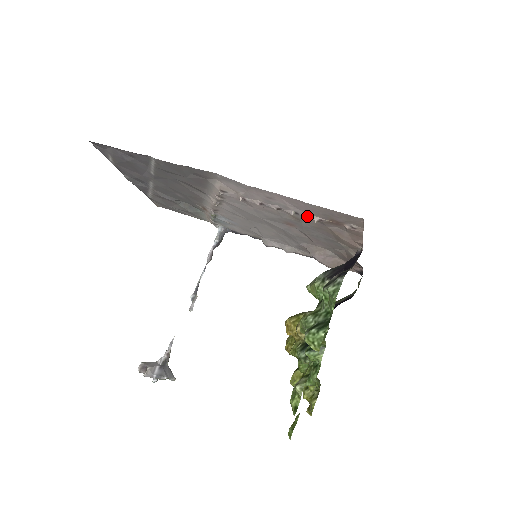
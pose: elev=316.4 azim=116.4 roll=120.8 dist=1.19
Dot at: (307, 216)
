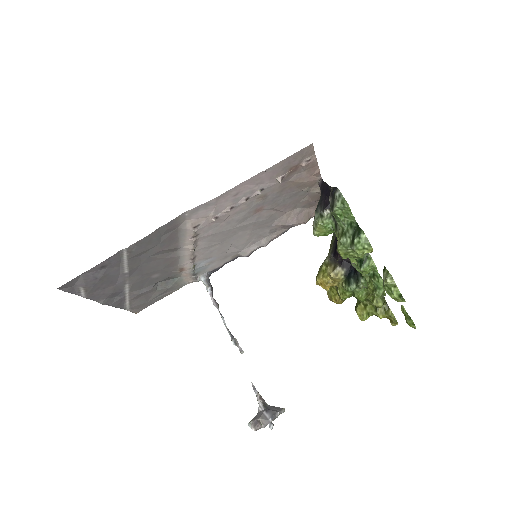
Dot at: (271, 185)
